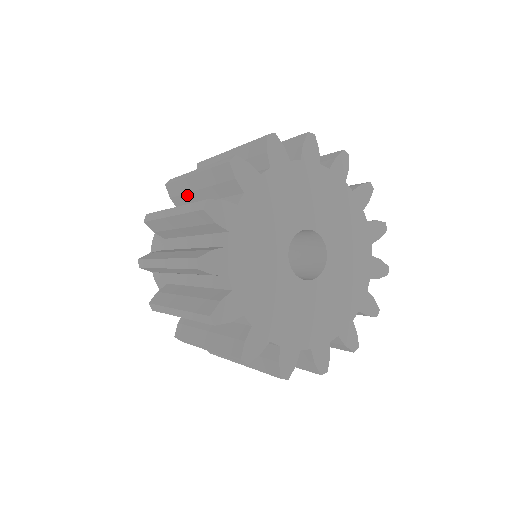
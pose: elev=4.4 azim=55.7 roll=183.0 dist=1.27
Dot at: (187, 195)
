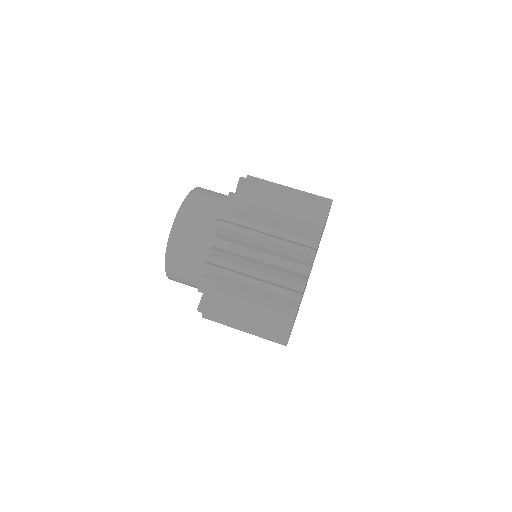
Dot at: (243, 242)
